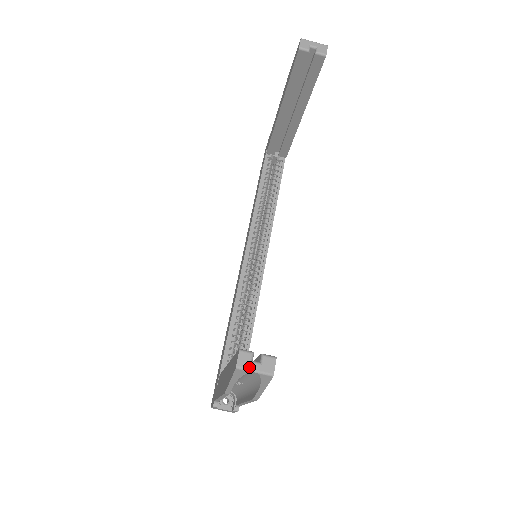
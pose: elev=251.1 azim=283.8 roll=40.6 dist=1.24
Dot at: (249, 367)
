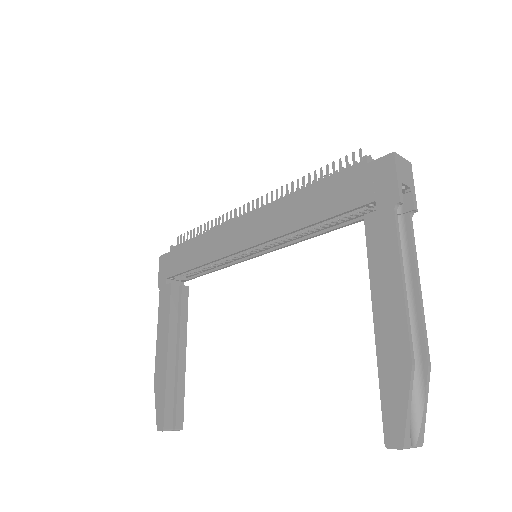
Dot at: occluded
